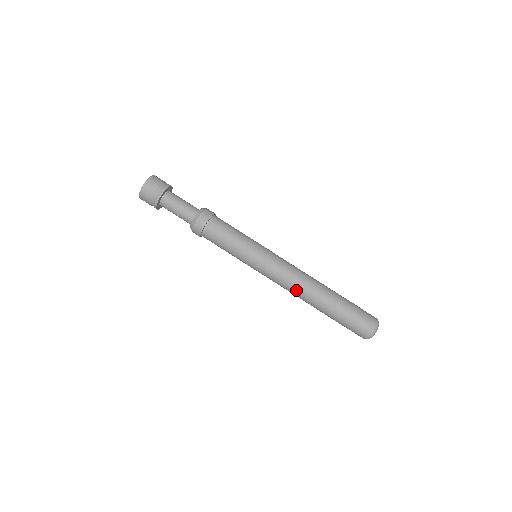
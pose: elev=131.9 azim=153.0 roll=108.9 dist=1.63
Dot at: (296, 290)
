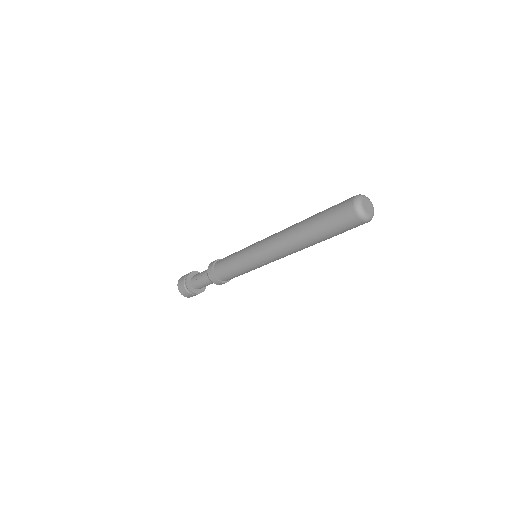
Dot at: (282, 238)
